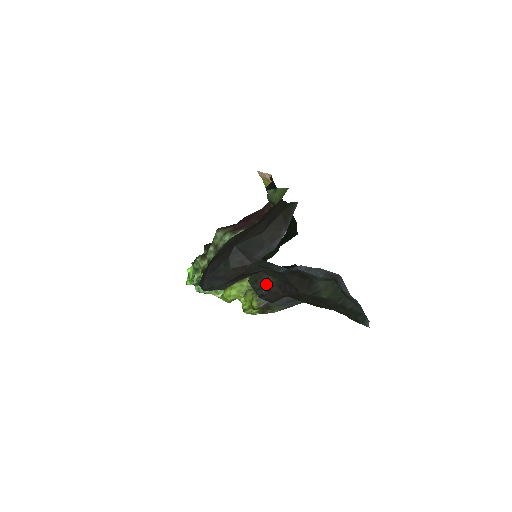
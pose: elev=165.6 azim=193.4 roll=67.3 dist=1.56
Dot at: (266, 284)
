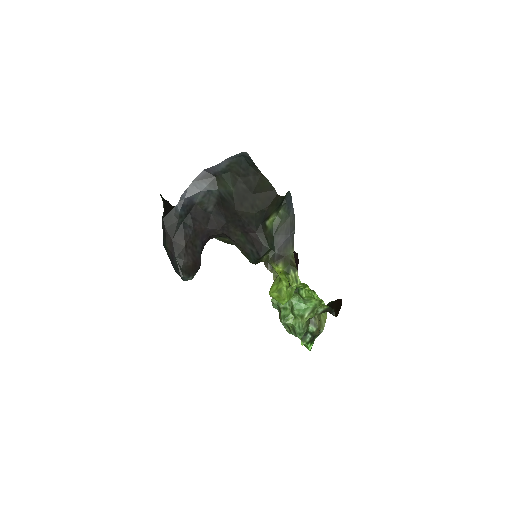
Dot at: (247, 245)
